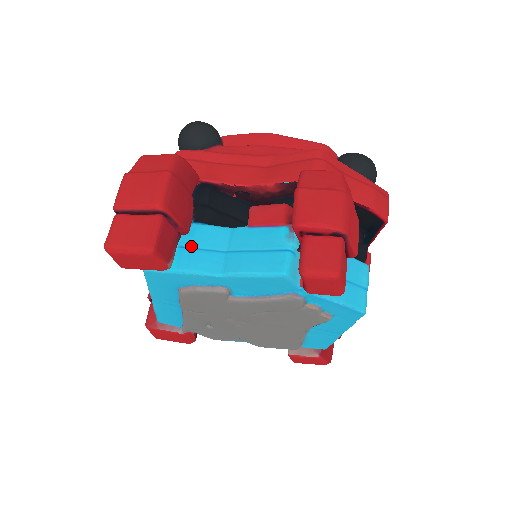
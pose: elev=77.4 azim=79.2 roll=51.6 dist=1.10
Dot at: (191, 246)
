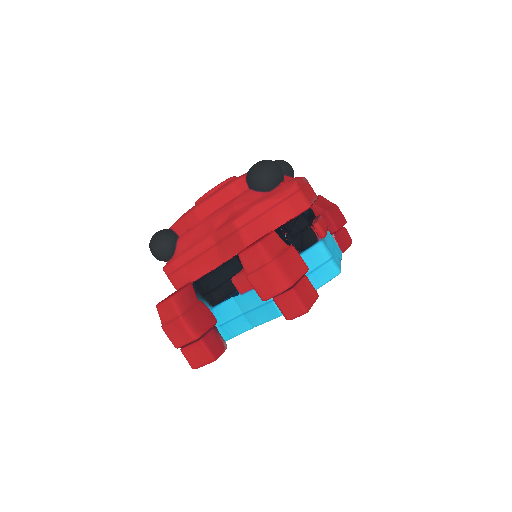
Dot at: (224, 322)
